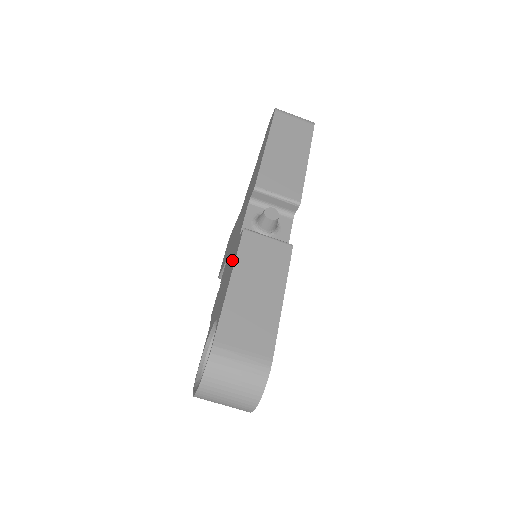
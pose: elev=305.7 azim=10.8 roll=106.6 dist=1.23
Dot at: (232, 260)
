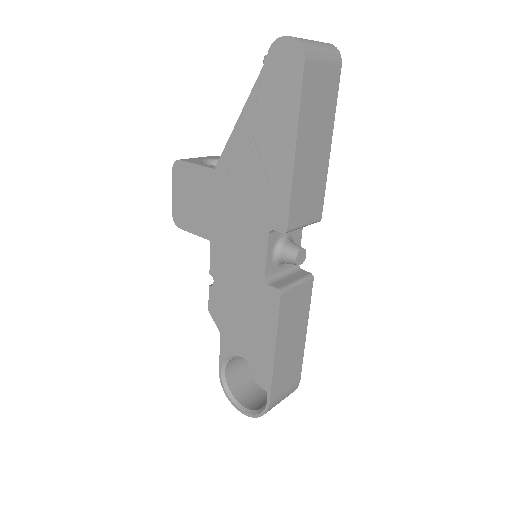
Dot at: (259, 308)
